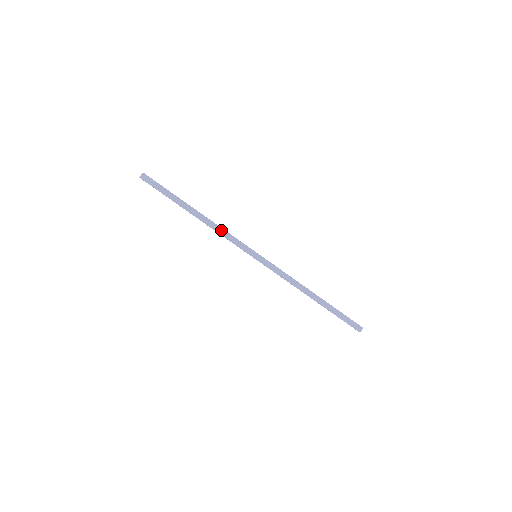
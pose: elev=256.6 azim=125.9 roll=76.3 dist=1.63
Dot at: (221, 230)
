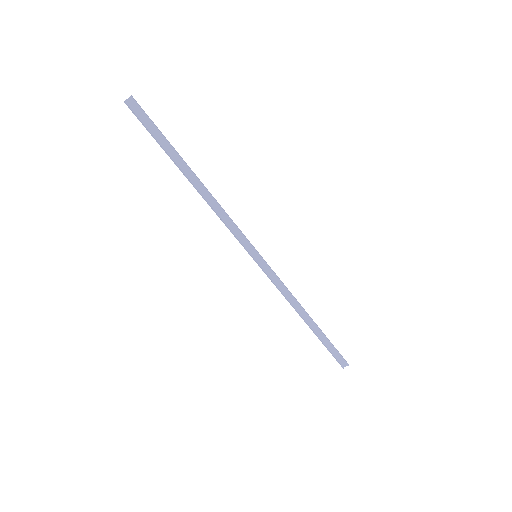
Dot at: (221, 211)
